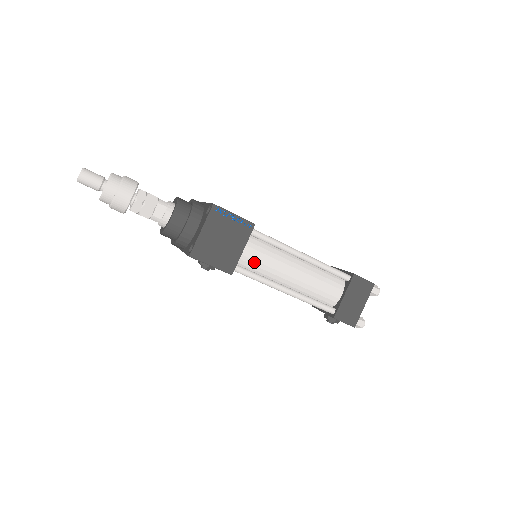
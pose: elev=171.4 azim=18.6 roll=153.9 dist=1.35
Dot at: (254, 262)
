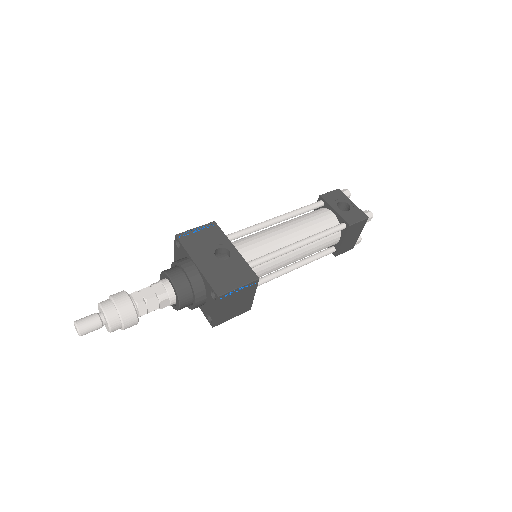
Dot at: (261, 276)
